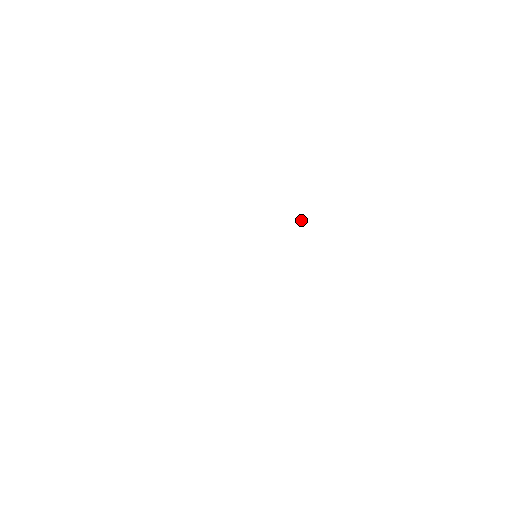
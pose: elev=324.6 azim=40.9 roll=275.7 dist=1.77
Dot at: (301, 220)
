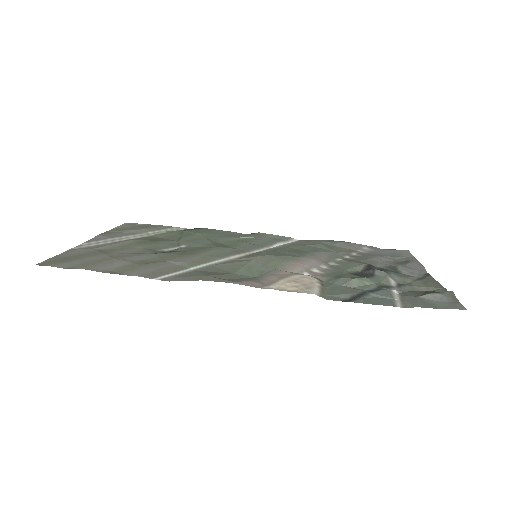
Dot at: (373, 272)
